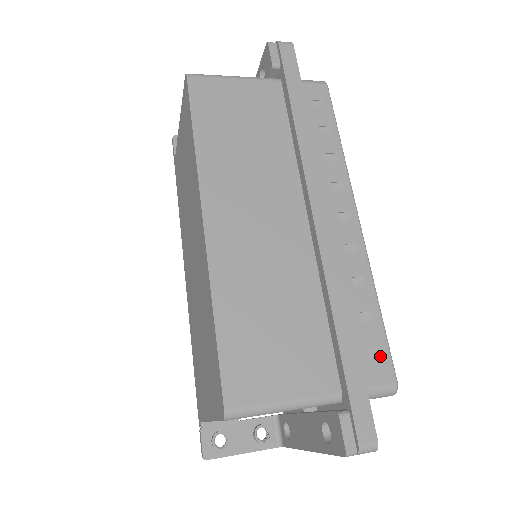
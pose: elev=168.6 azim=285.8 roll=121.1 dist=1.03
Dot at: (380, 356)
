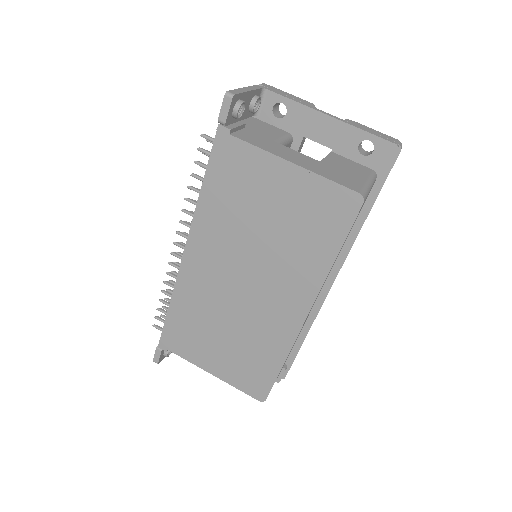
Dot at: occluded
